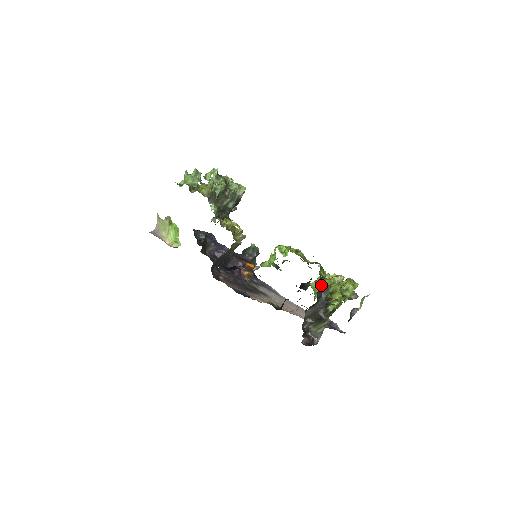
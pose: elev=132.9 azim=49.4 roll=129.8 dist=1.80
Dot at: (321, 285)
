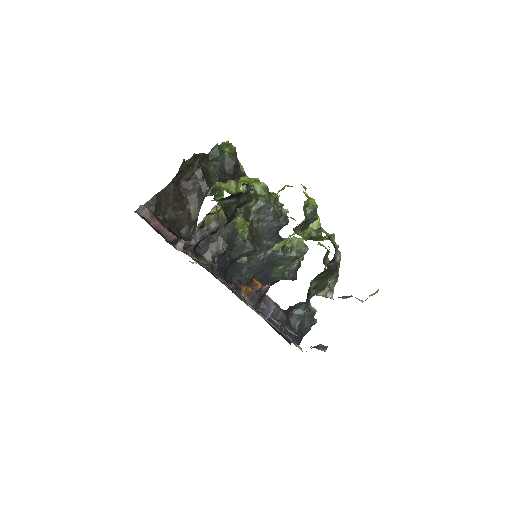
Dot at: occluded
